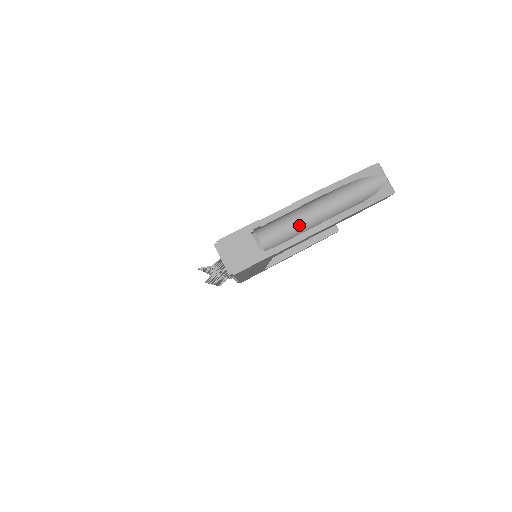
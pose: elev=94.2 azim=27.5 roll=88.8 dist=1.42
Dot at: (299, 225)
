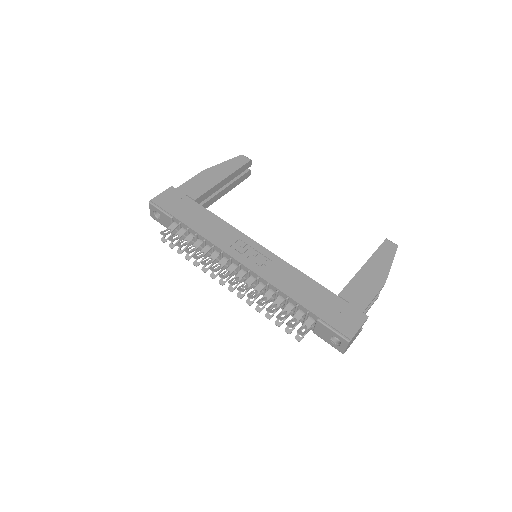
Dot at: occluded
